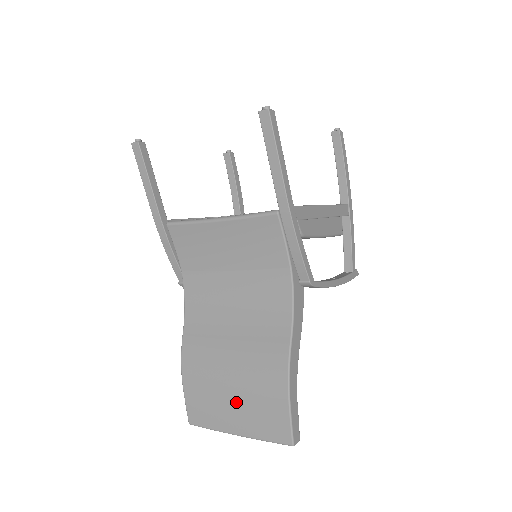
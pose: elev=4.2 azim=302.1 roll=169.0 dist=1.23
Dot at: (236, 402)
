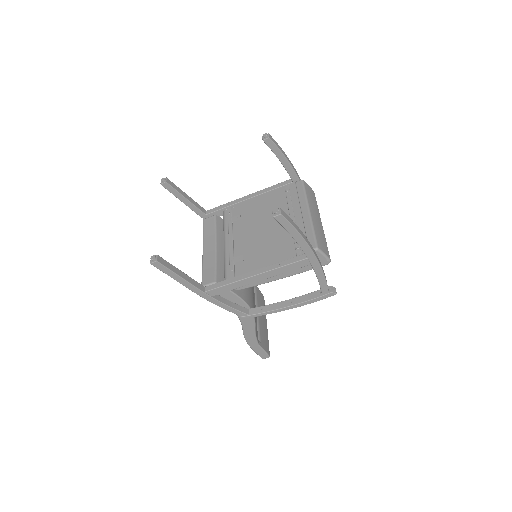
Dot at: occluded
